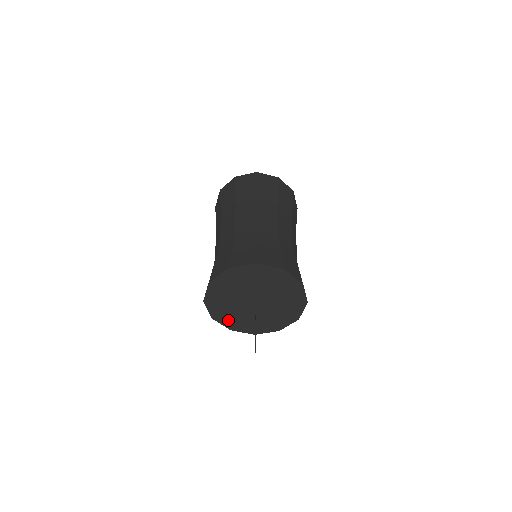
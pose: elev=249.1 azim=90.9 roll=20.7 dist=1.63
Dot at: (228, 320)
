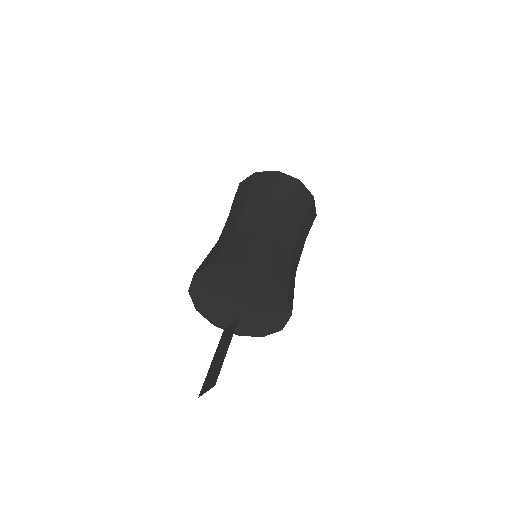
Dot at: (201, 301)
